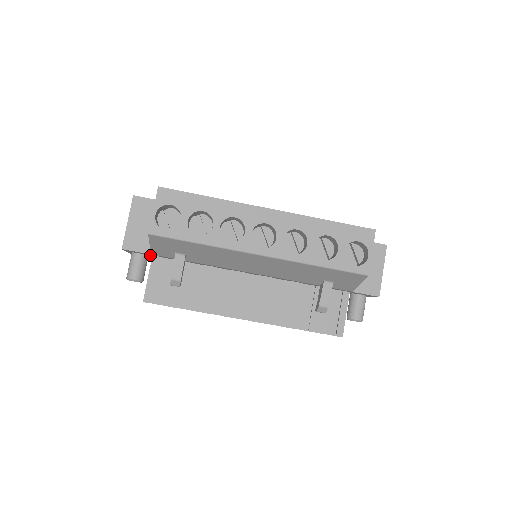
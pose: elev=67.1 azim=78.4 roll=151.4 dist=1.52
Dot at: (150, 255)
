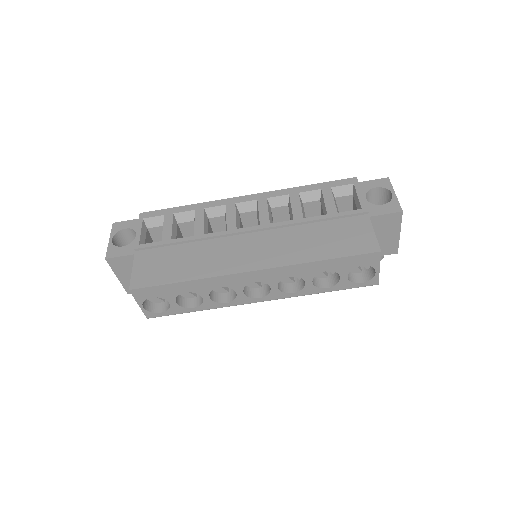
Dot at: occluded
